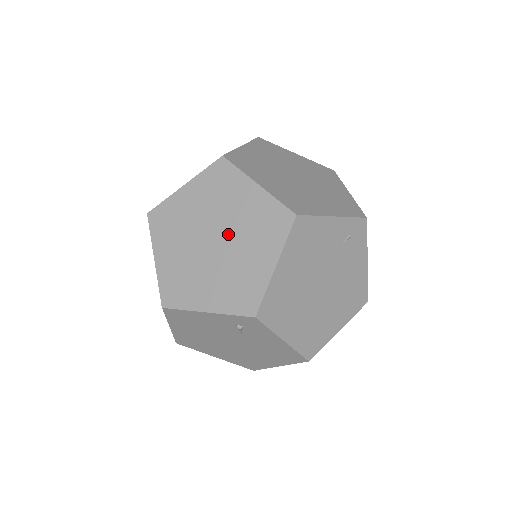
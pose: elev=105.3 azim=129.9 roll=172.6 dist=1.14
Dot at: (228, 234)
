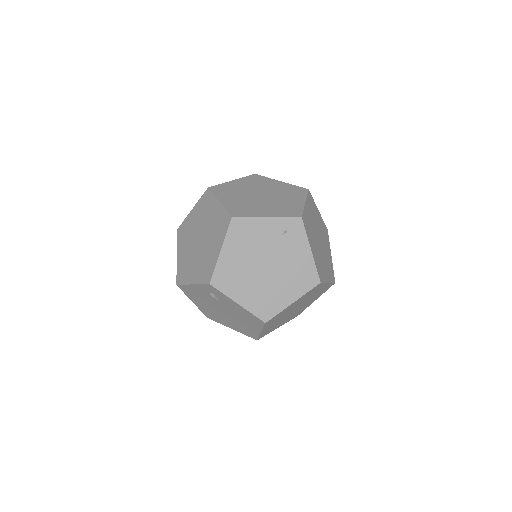
Dot at: (205, 235)
